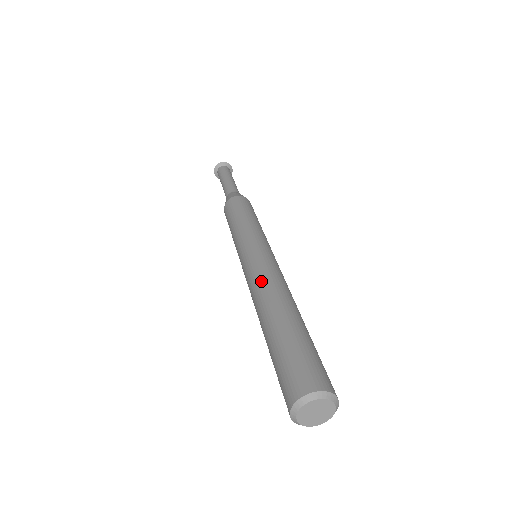
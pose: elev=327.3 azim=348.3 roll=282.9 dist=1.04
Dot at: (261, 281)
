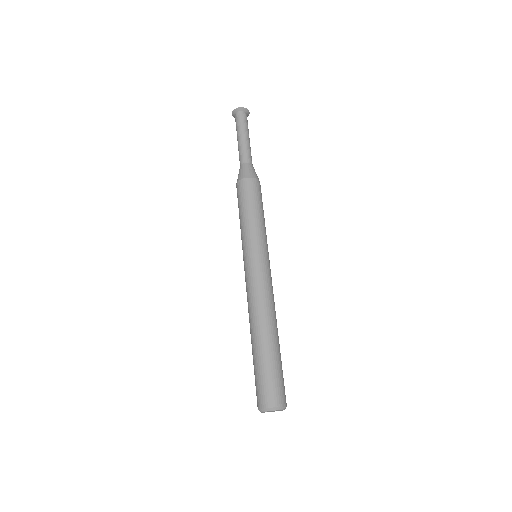
Dot at: (260, 299)
